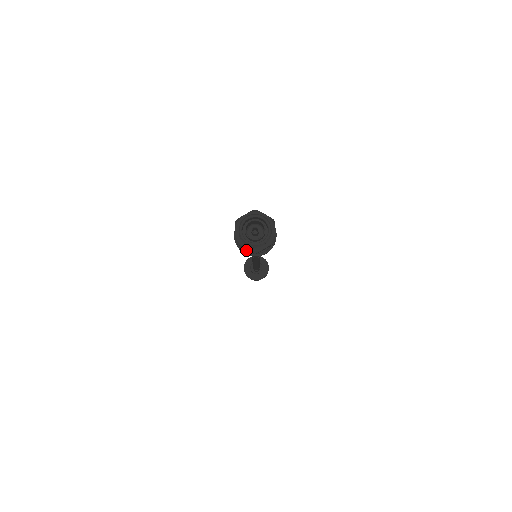
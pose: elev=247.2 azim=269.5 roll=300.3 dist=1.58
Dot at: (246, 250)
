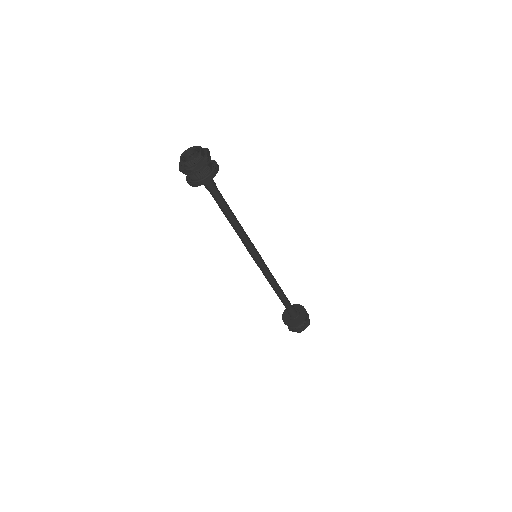
Dot at: (193, 181)
